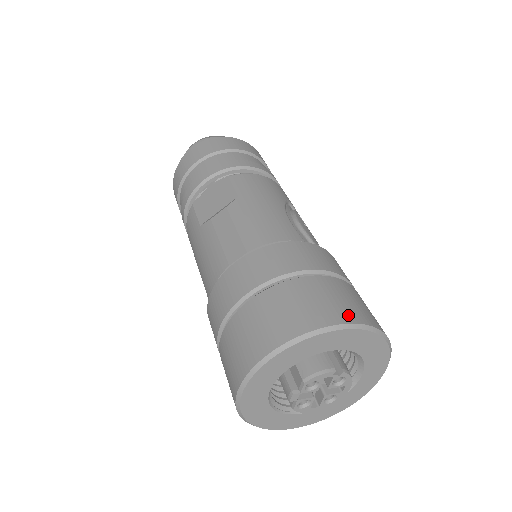
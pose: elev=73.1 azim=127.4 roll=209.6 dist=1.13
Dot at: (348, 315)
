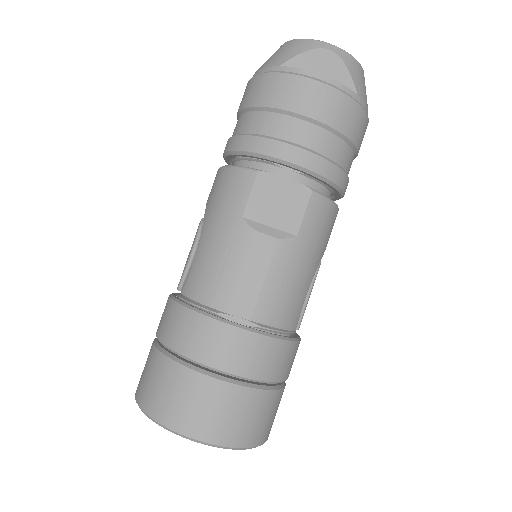
Dot at: (261, 437)
